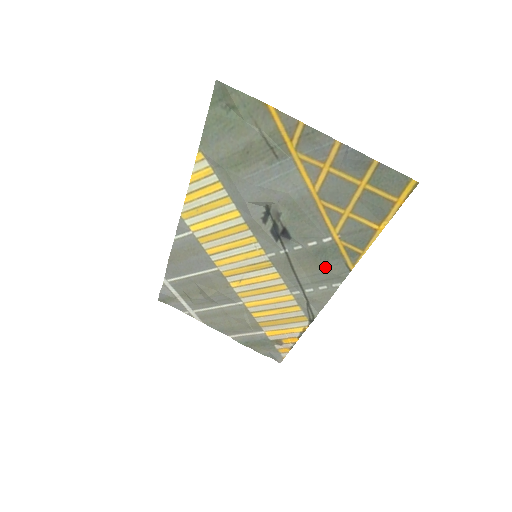
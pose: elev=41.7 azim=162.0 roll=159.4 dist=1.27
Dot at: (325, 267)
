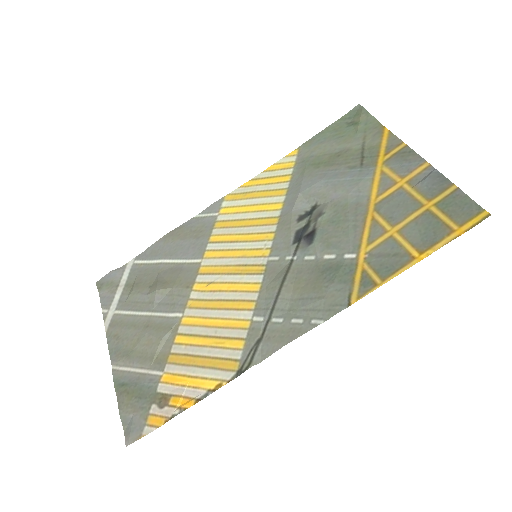
Dot at: (322, 290)
